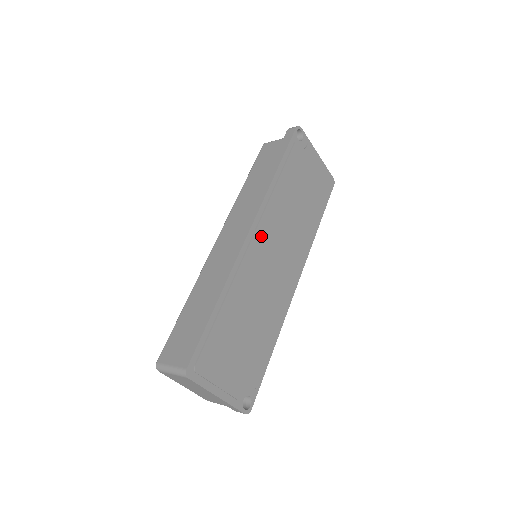
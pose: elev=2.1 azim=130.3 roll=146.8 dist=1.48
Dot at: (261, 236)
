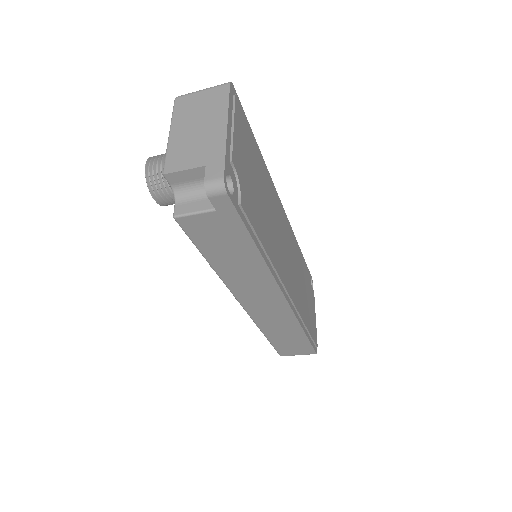
Dot at: (286, 223)
